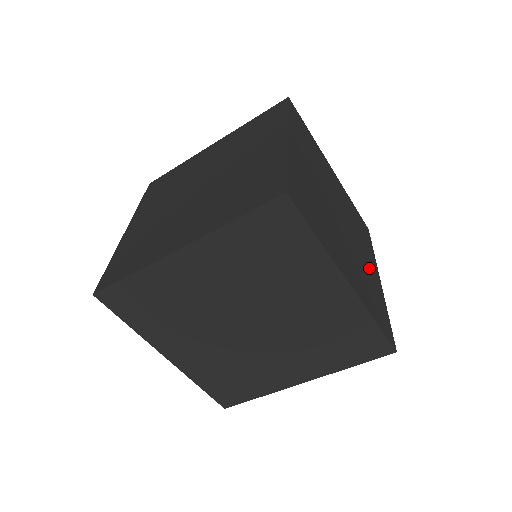
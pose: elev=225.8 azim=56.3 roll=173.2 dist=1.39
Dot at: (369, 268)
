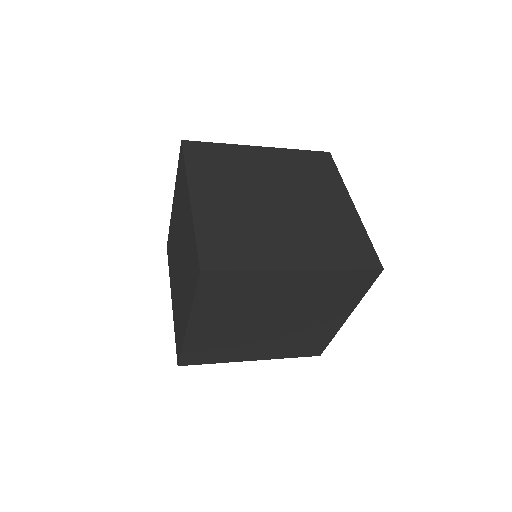
Dot at: occluded
